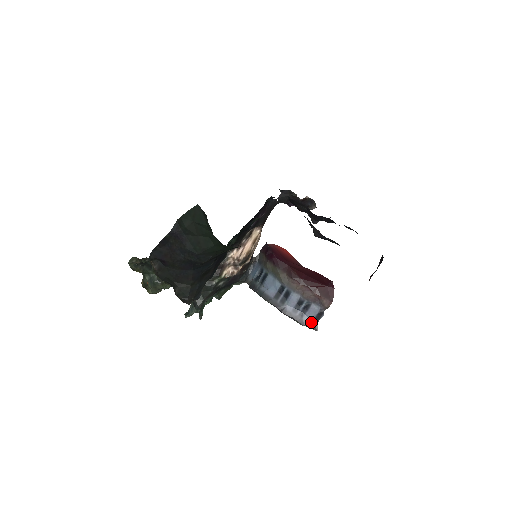
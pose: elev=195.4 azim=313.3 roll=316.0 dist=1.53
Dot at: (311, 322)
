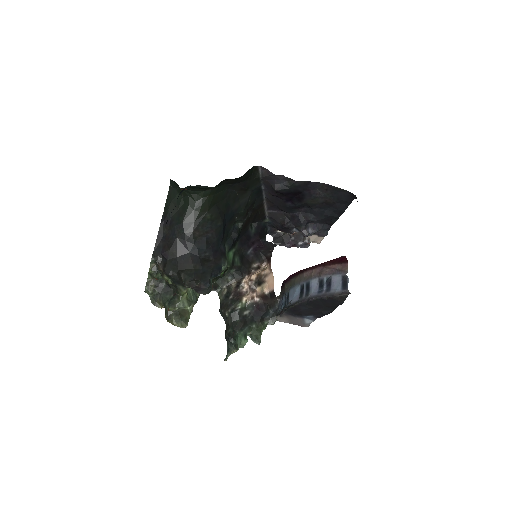
Dot at: (340, 291)
